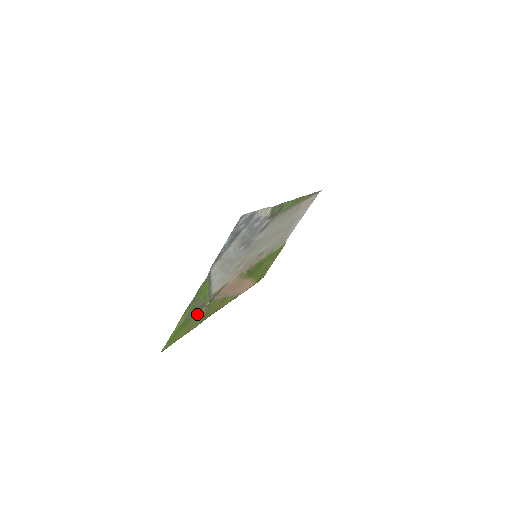
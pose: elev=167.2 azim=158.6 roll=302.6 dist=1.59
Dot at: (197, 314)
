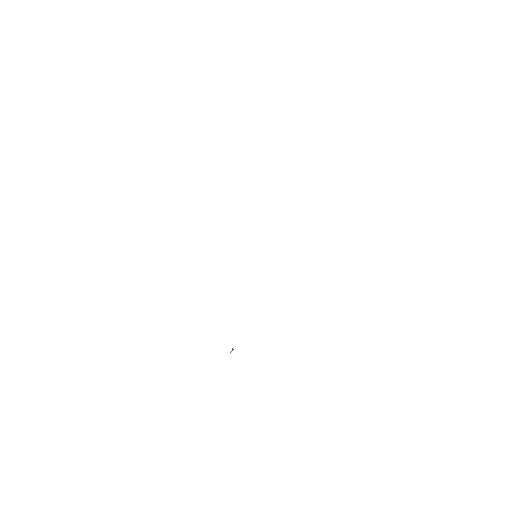
Dot at: occluded
